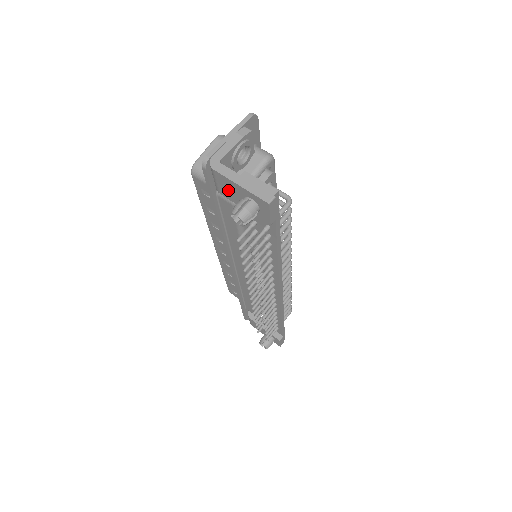
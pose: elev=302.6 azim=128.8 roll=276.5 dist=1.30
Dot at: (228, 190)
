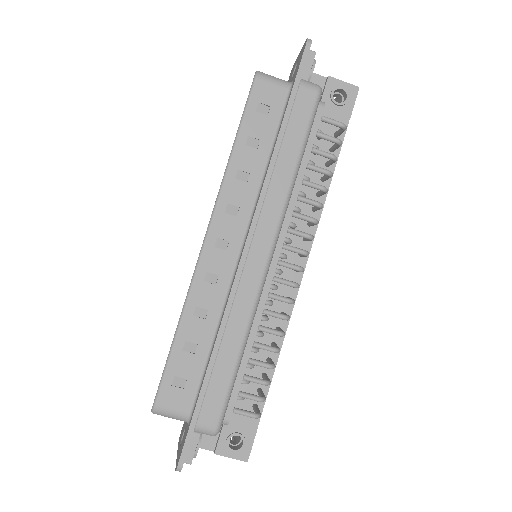
Dot at: occluded
